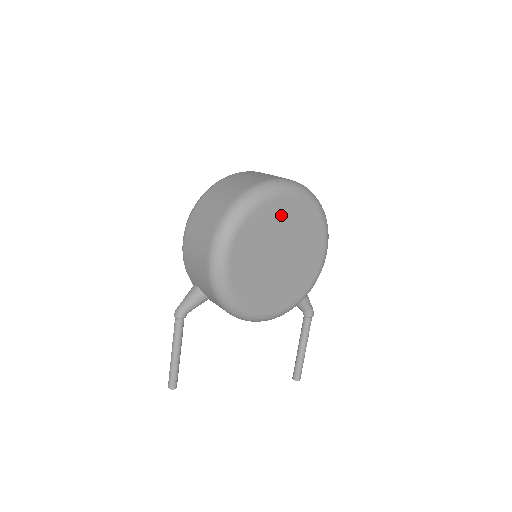
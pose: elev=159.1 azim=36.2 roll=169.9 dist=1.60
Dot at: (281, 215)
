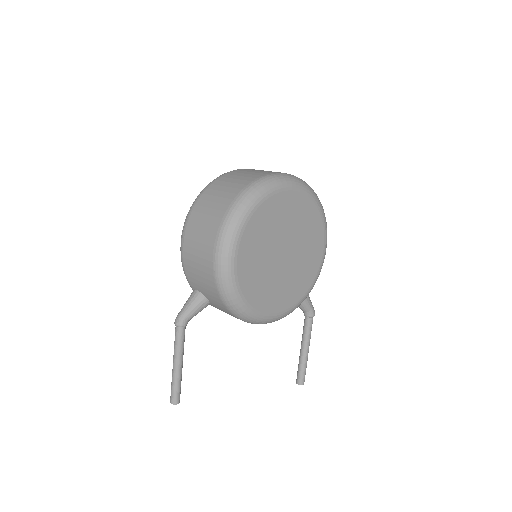
Dot at: (284, 210)
